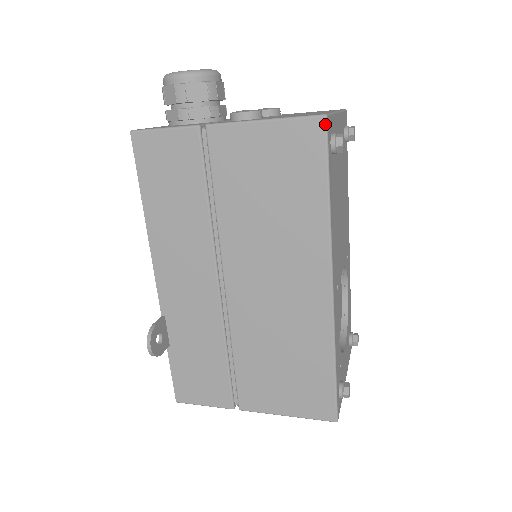
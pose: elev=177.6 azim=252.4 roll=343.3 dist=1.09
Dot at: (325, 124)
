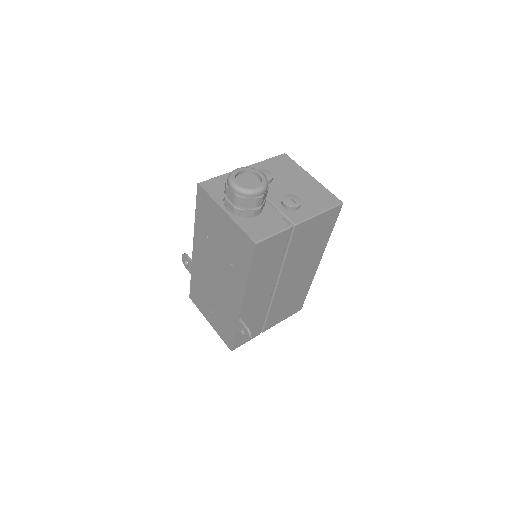
Dot at: occluded
